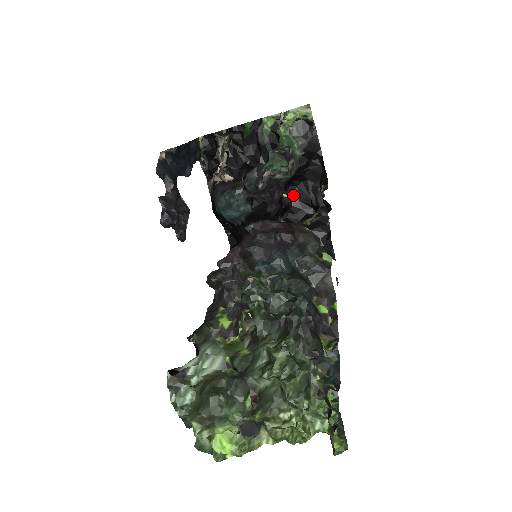
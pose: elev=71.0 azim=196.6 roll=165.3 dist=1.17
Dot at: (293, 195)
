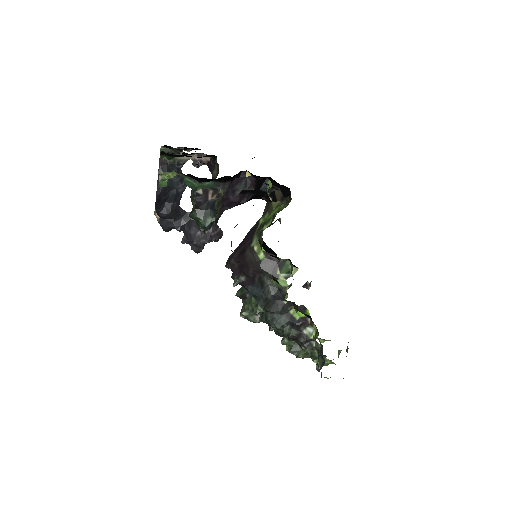
Dot at: (251, 174)
